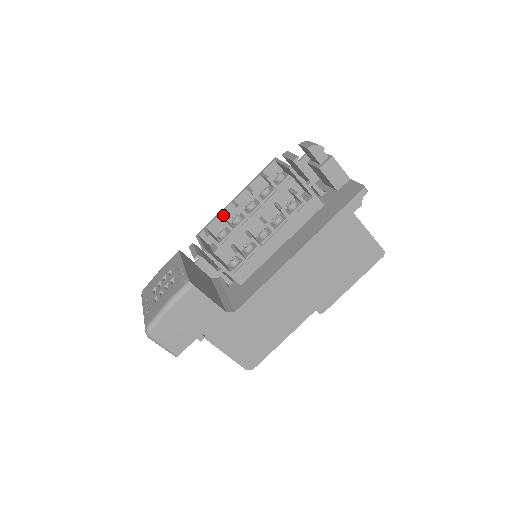
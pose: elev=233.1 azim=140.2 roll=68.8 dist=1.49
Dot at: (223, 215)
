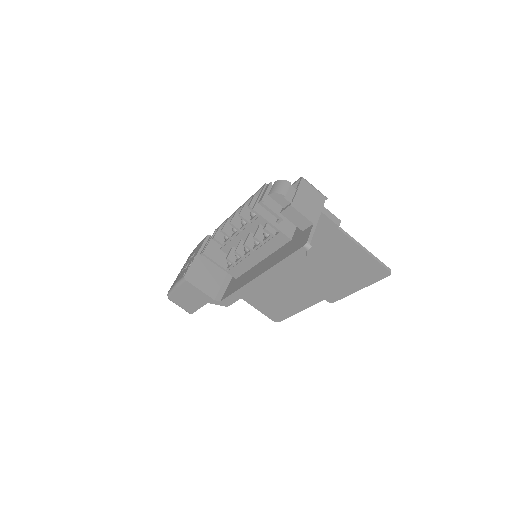
Dot at: occluded
